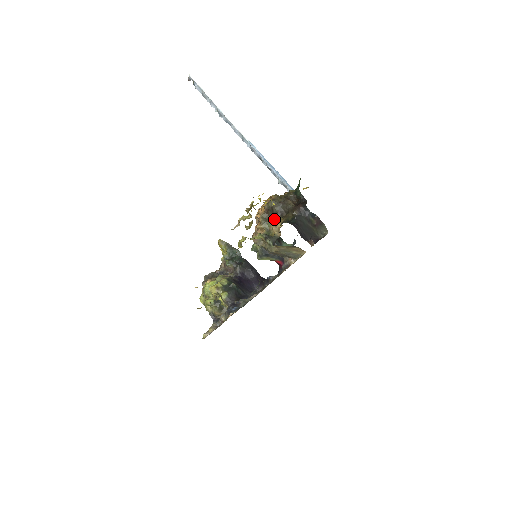
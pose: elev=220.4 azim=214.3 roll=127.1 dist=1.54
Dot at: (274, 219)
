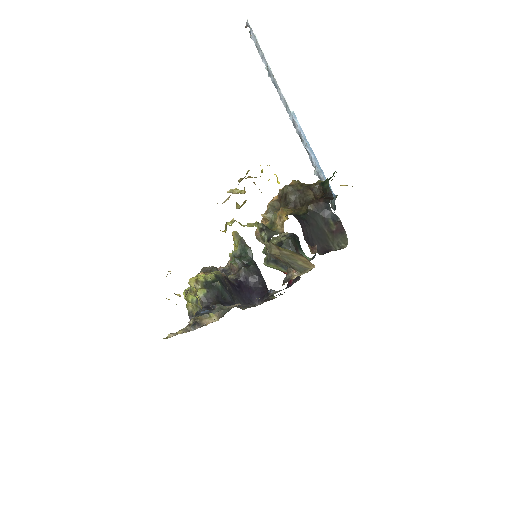
Dot at: occluded
